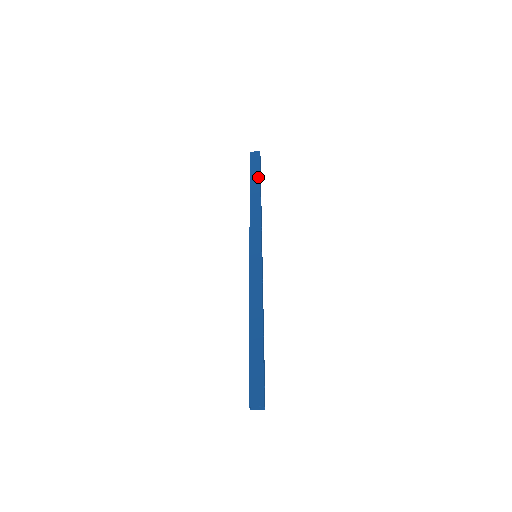
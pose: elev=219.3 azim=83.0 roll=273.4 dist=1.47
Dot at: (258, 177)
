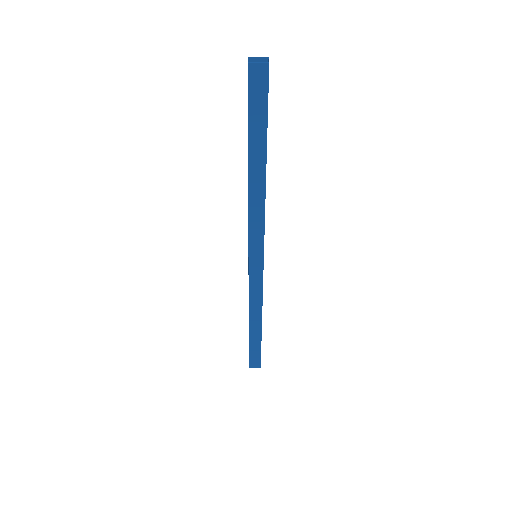
Dot at: (264, 136)
